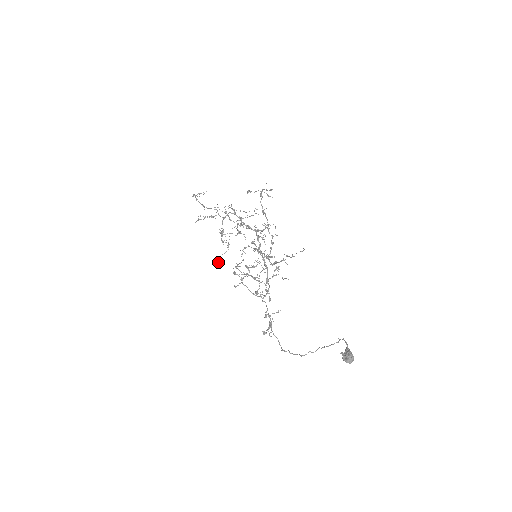
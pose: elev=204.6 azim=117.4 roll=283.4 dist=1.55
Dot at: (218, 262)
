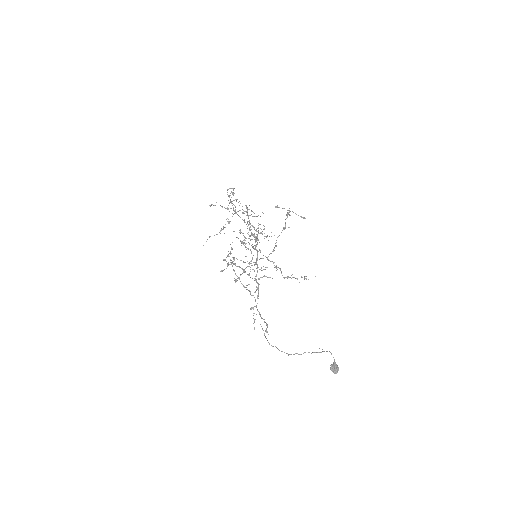
Dot at: occluded
